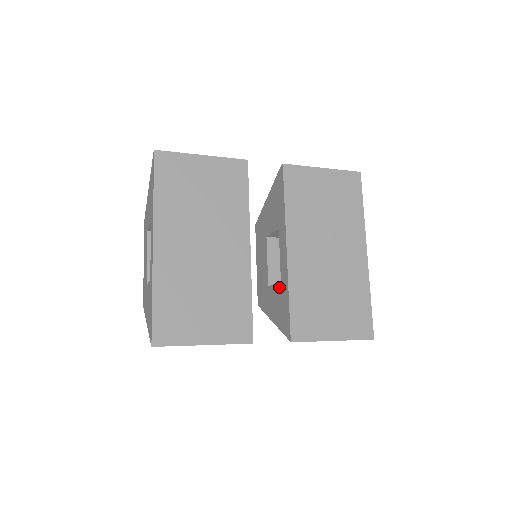
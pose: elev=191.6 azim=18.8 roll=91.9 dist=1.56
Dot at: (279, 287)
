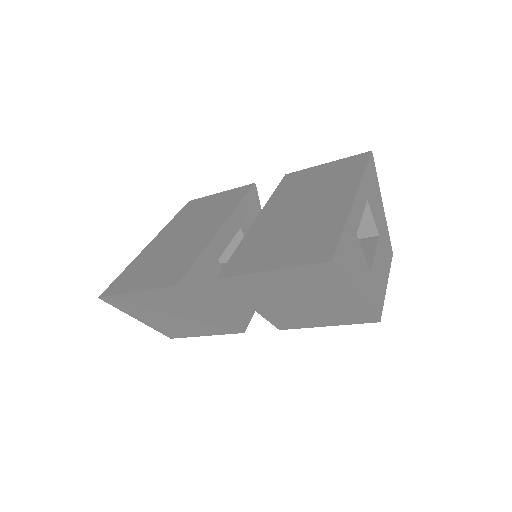
Dot at: occluded
